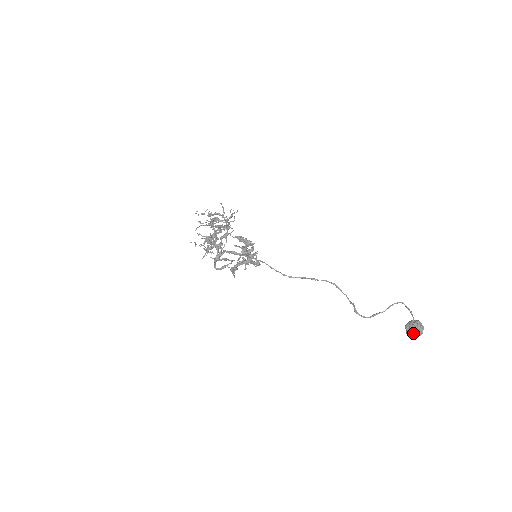
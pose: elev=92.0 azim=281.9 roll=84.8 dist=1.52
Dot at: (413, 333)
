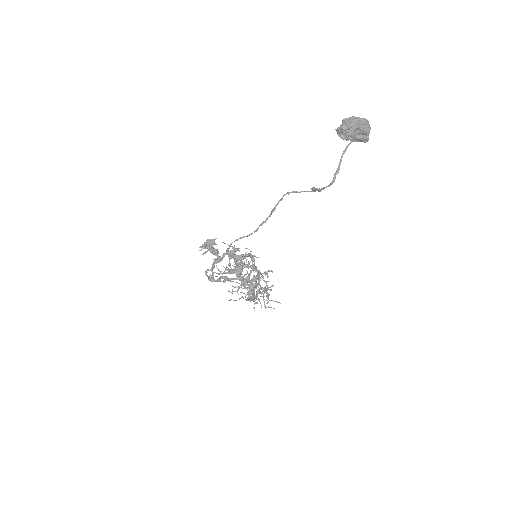
Dot at: (347, 132)
